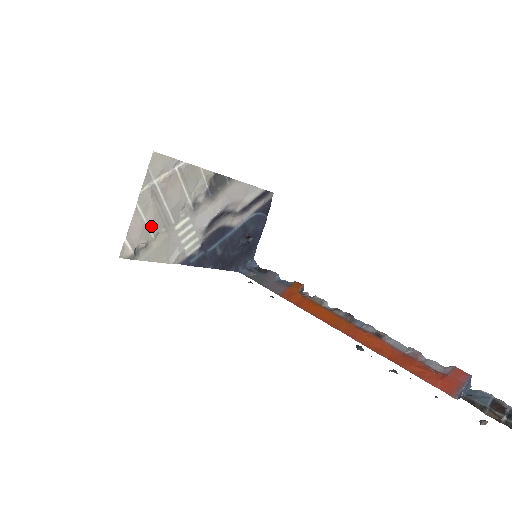
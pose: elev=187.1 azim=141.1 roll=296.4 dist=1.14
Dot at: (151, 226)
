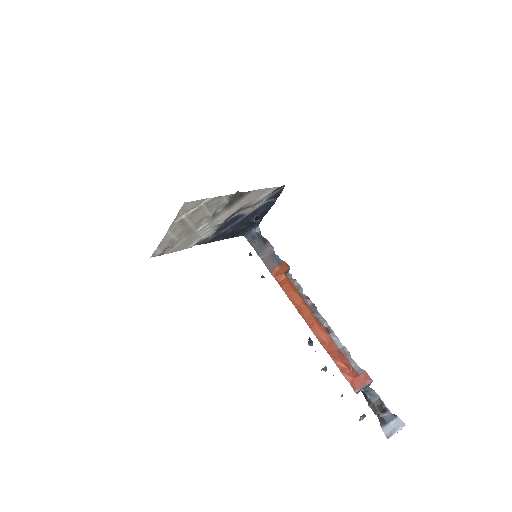
Dot at: (177, 237)
